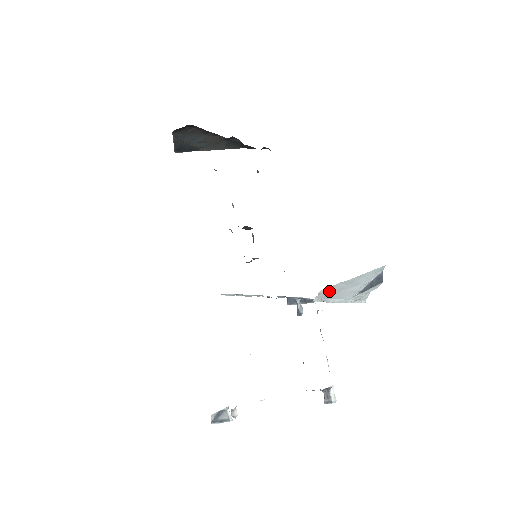
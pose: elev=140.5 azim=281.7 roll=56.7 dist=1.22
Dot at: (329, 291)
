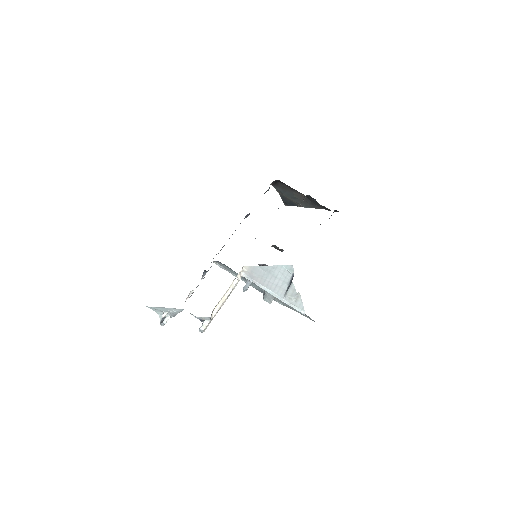
Dot at: (253, 272)
